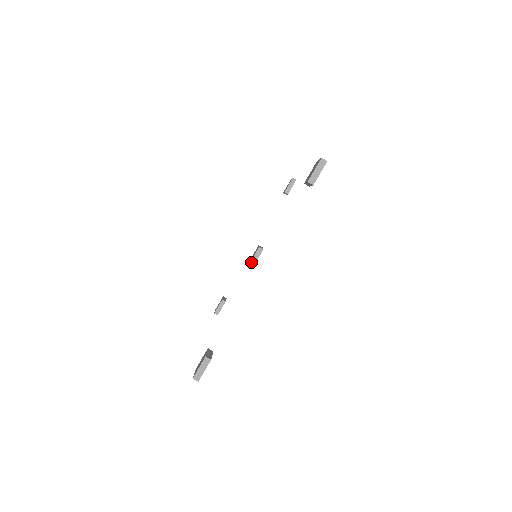
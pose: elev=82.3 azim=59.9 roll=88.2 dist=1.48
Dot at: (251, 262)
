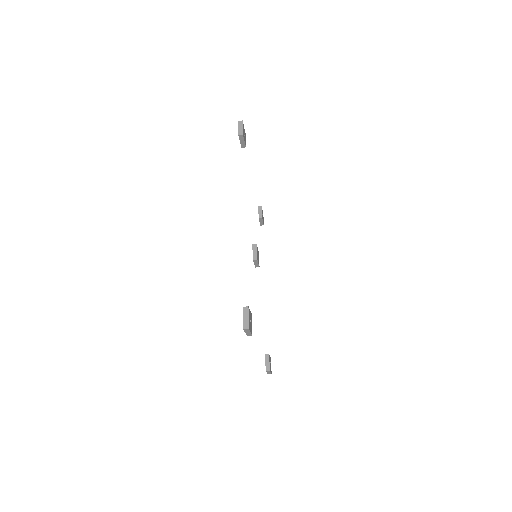
Dot at: (255, 266)
